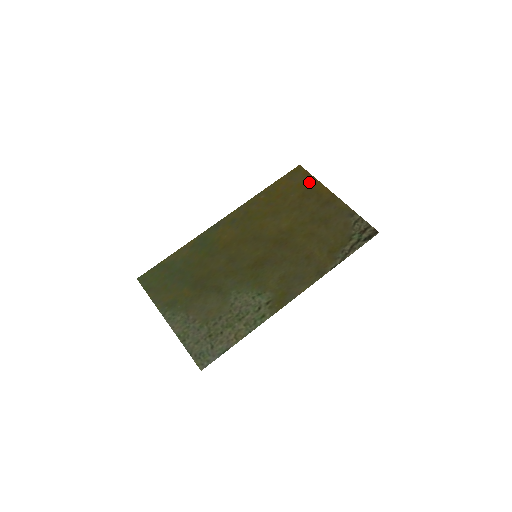
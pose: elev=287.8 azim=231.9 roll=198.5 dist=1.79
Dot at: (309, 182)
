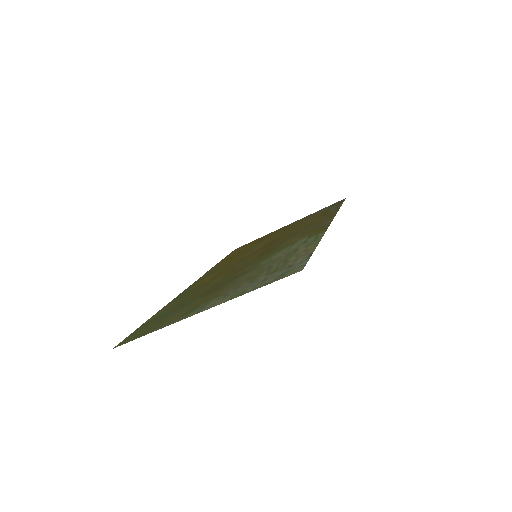
Dot at: (254, 241)
